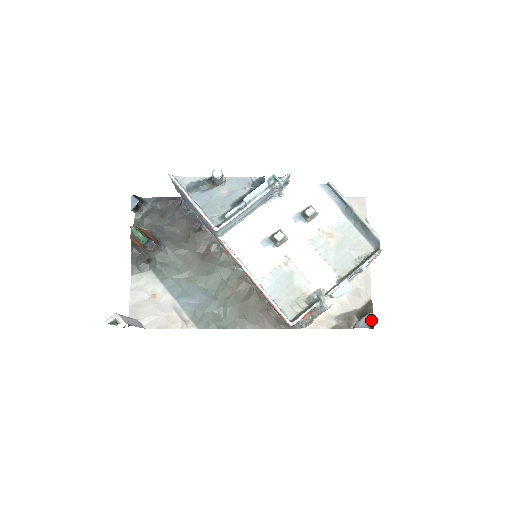
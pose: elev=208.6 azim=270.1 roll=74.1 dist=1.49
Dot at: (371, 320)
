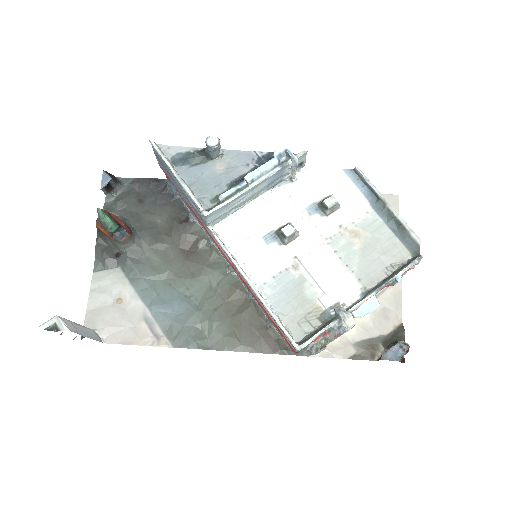
Dot at: (403, 350)
